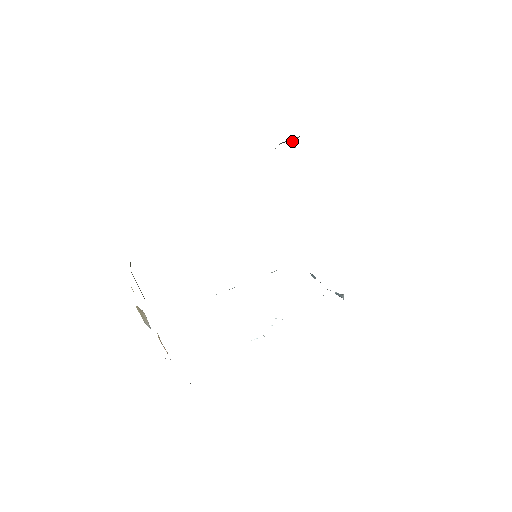
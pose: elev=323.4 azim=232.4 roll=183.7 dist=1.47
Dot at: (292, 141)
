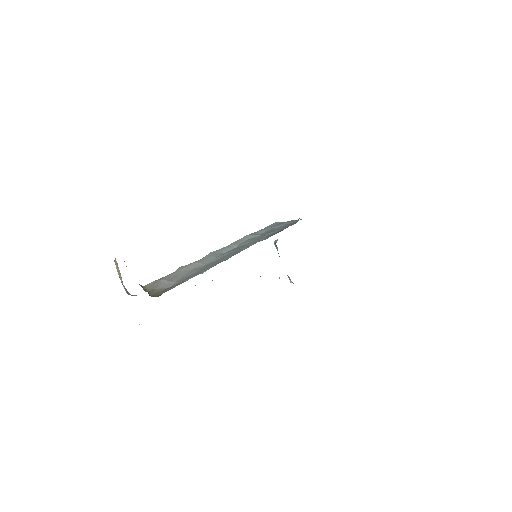
Dot at: occluded
